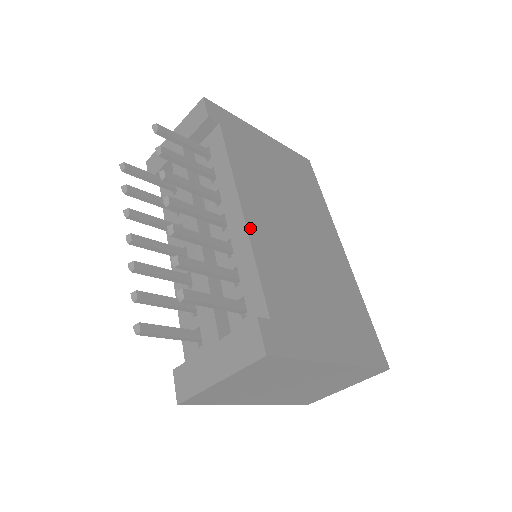
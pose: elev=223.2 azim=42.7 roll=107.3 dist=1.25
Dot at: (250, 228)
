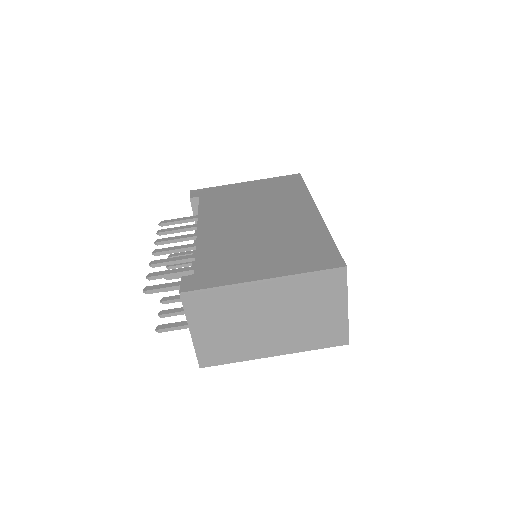
Dot at: (200, 236)
